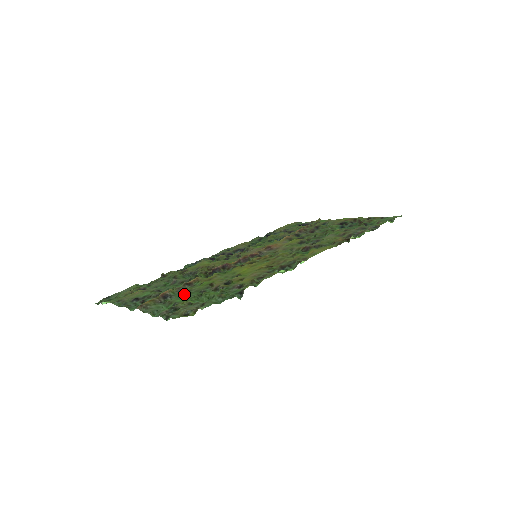
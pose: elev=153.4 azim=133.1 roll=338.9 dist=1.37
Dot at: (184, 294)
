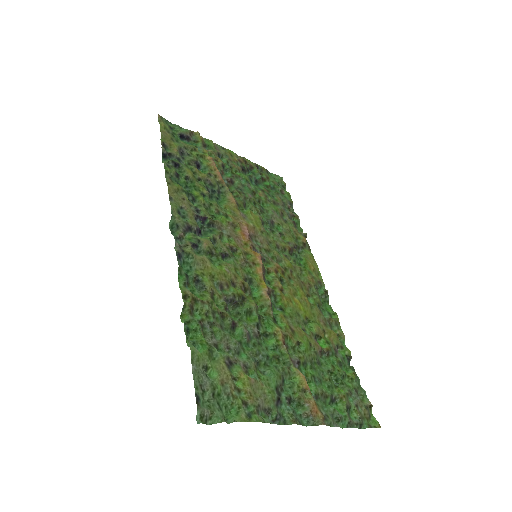
Dot at: (314, 374)
